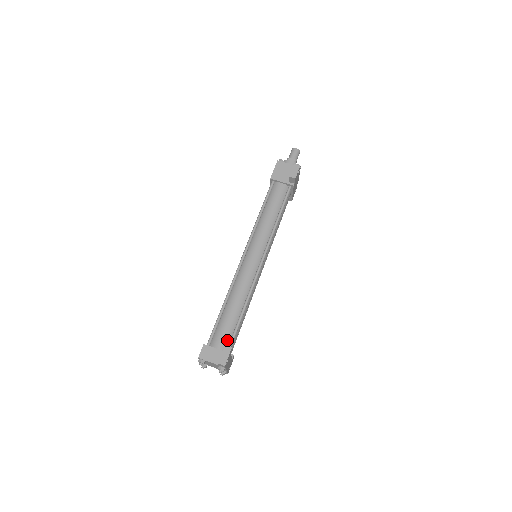
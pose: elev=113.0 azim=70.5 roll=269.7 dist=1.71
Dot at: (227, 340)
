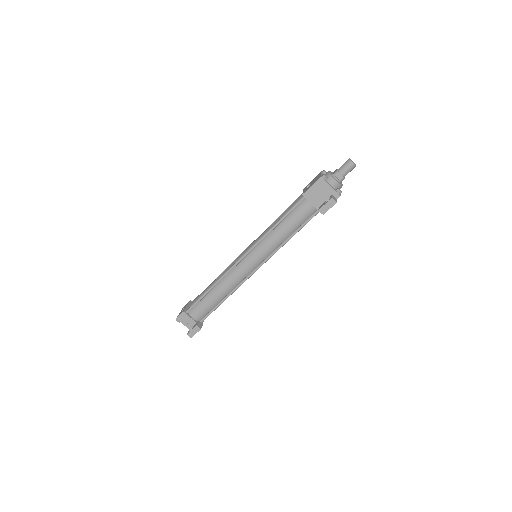
Dot at: (202, 315)
